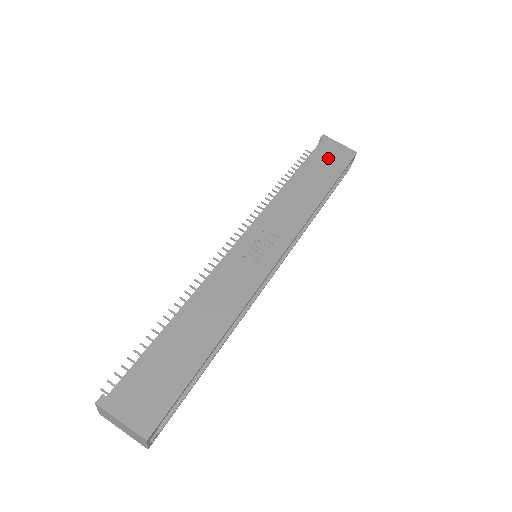
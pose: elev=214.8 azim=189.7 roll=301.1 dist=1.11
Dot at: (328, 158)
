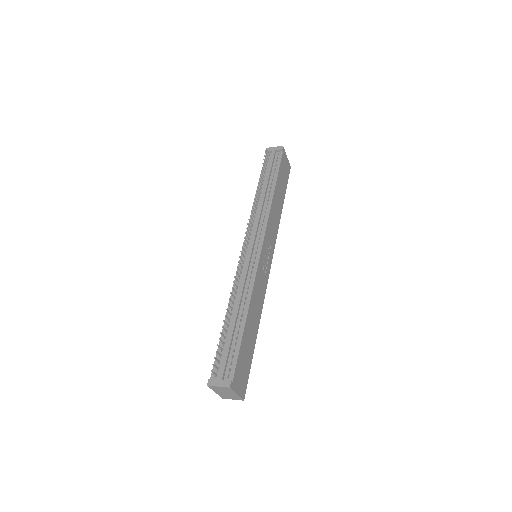
Dot at: (284, 172)
